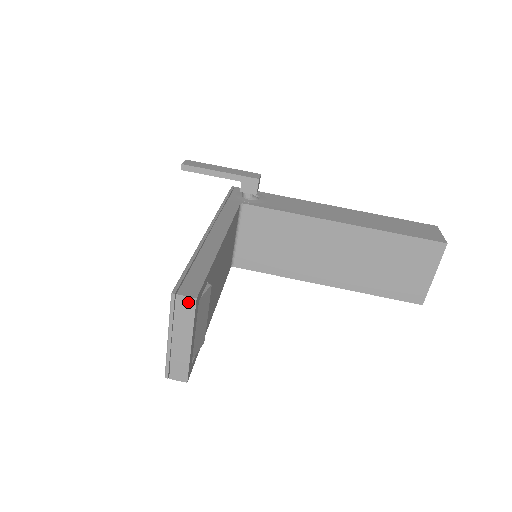
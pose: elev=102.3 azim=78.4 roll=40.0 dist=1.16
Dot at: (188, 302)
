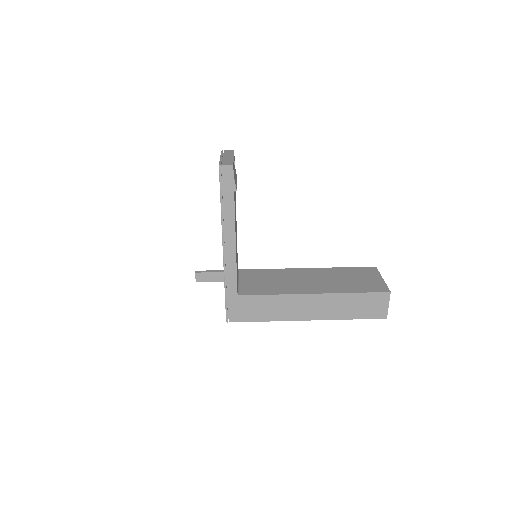
Dot at: (230, 151)
